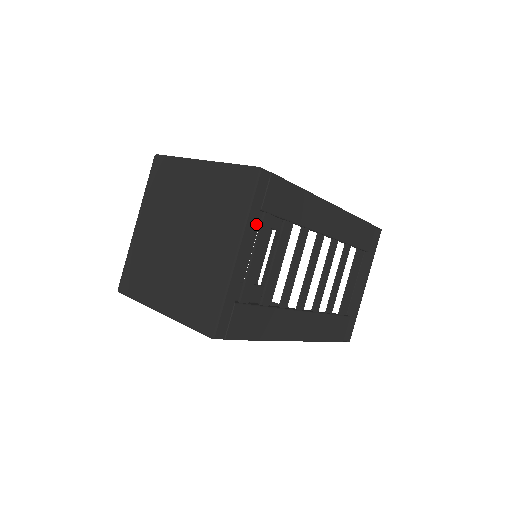
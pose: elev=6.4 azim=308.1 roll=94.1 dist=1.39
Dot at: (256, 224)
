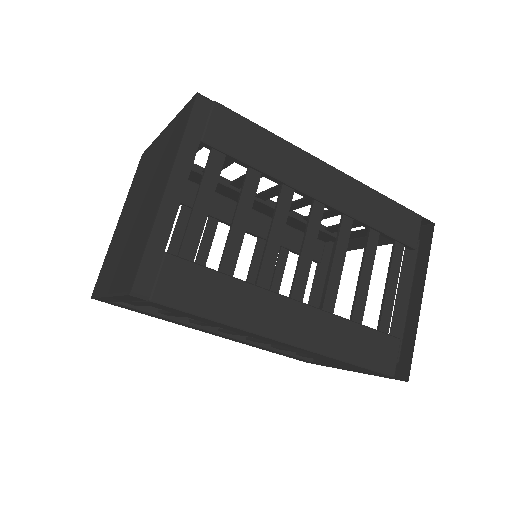
Dot at: (284, 249)
